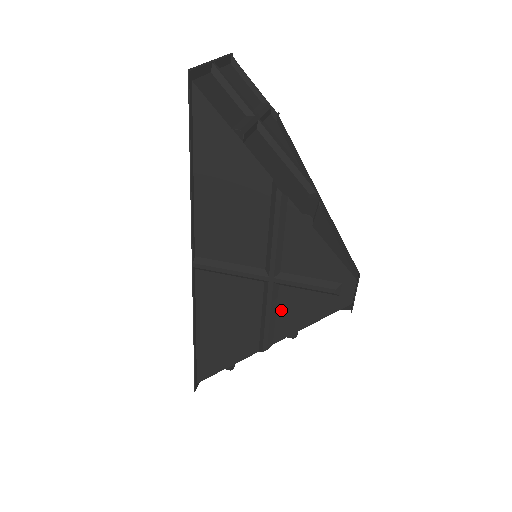
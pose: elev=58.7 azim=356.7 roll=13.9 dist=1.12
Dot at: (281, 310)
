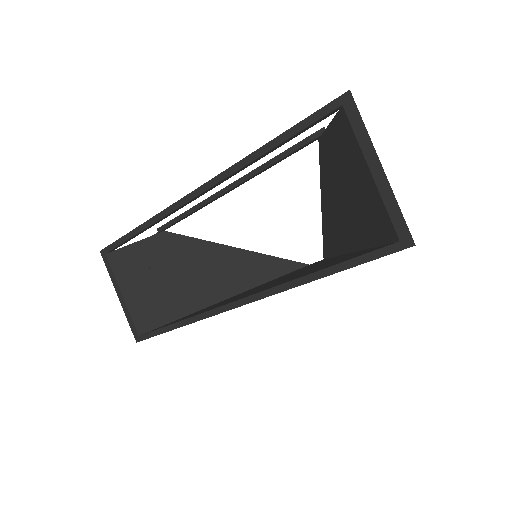
Dot at: occluded
